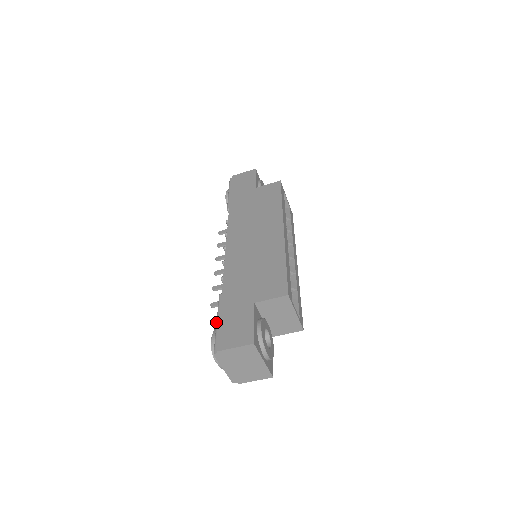
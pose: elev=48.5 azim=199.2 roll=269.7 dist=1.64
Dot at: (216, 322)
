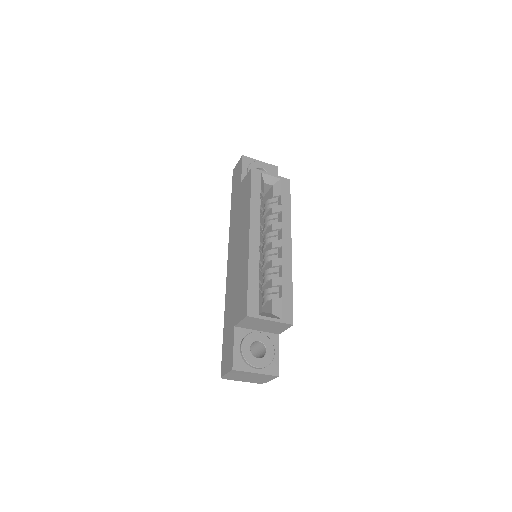
Dot at: occluded
